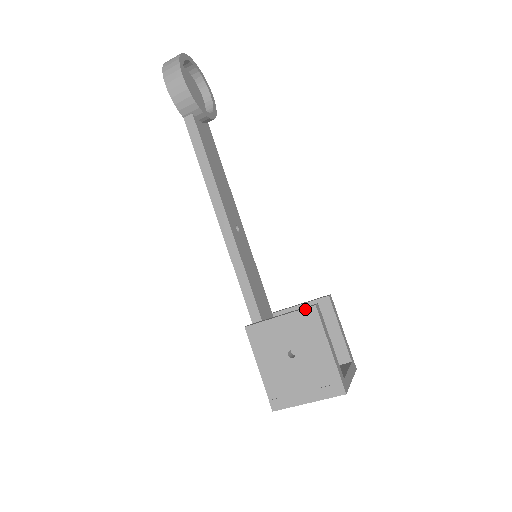
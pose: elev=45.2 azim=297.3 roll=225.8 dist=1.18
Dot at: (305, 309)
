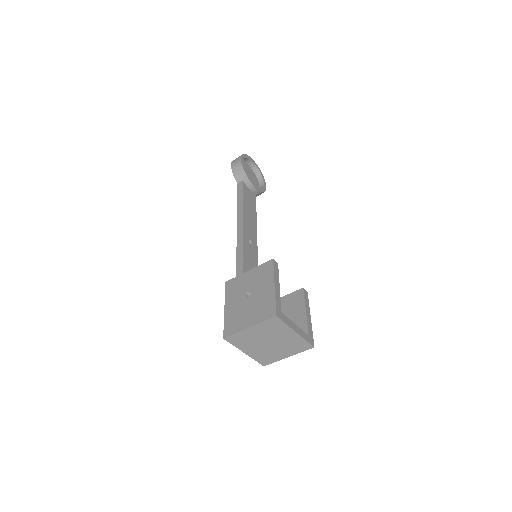
Dot at: (266, 262)
